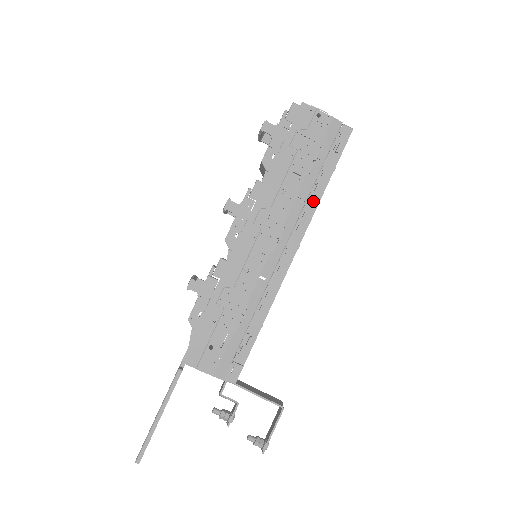
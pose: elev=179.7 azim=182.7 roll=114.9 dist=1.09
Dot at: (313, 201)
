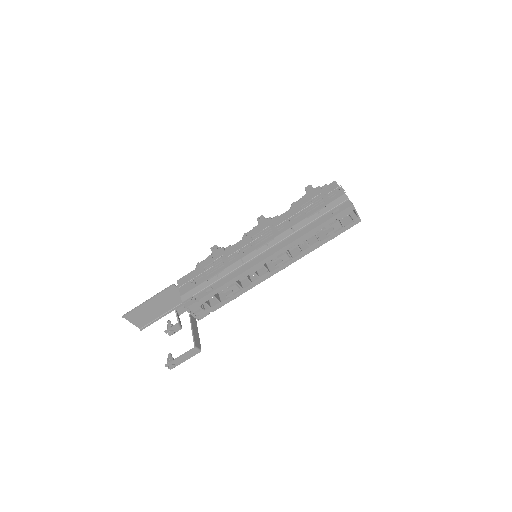
Dot at: (299, 234)
